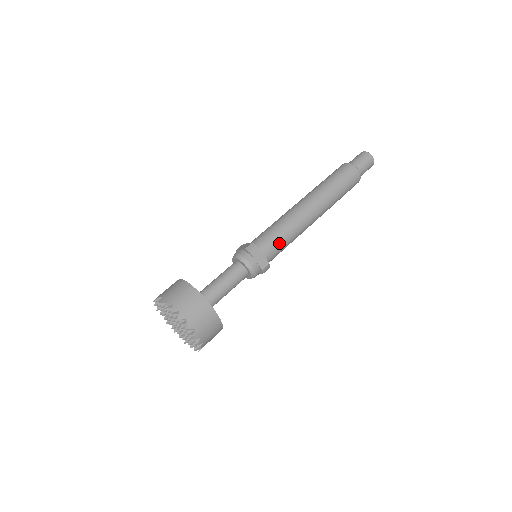
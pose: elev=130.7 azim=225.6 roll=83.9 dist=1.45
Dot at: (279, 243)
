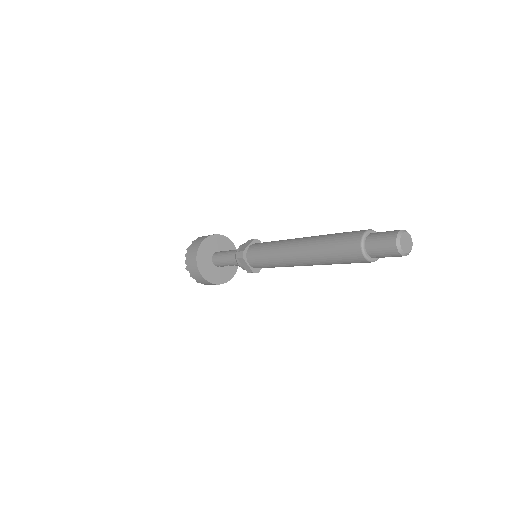
Dot at: (263, 264)
